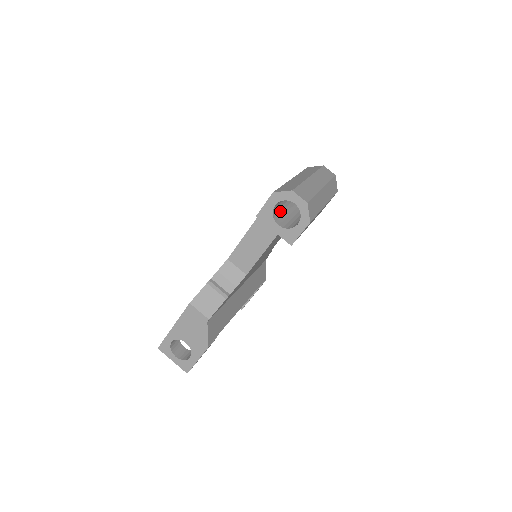
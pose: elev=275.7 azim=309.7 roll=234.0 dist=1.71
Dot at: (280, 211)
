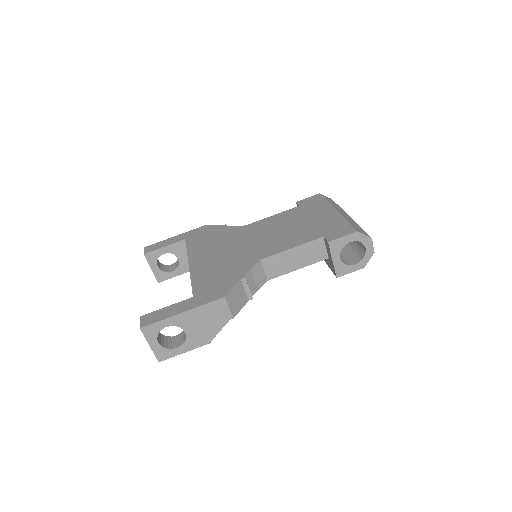
Dot at: occluded
